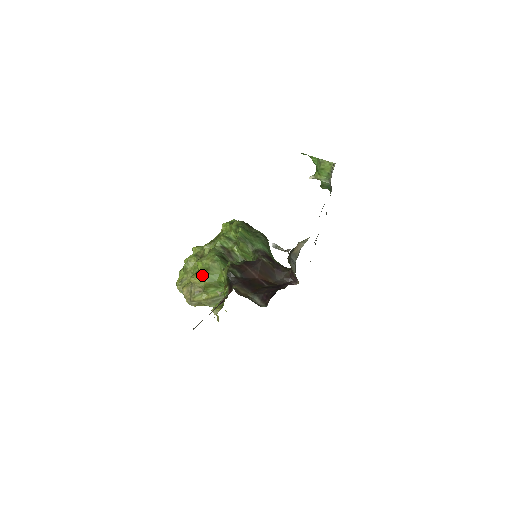
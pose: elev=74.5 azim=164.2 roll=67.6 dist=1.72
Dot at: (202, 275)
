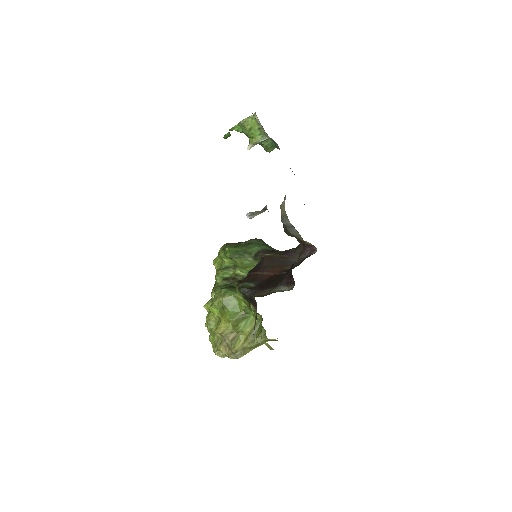
Dot at: (223, 318)
